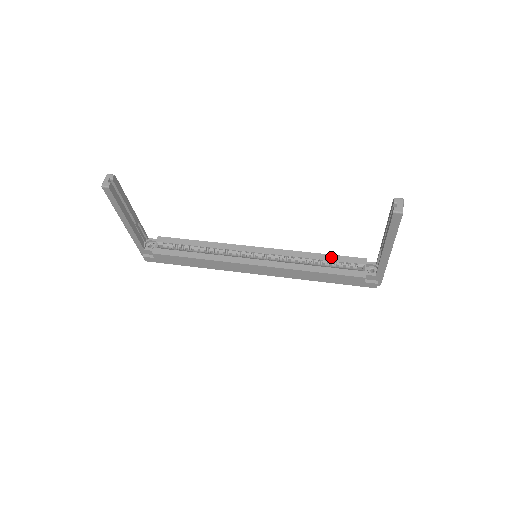
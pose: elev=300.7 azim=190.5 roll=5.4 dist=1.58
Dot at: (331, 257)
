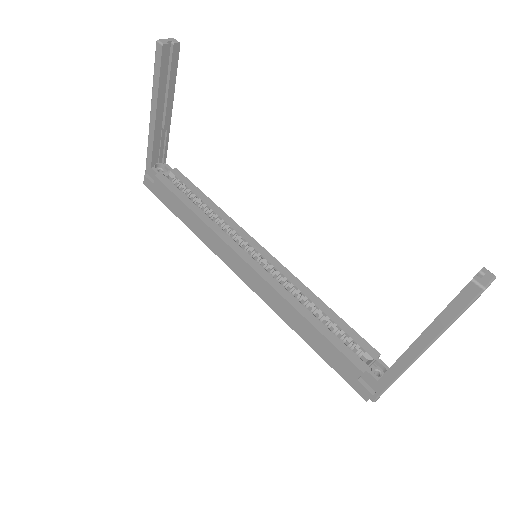
Dot at: (339, 320)
